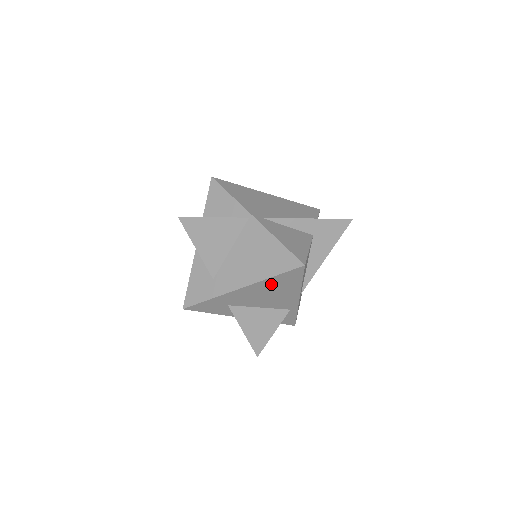
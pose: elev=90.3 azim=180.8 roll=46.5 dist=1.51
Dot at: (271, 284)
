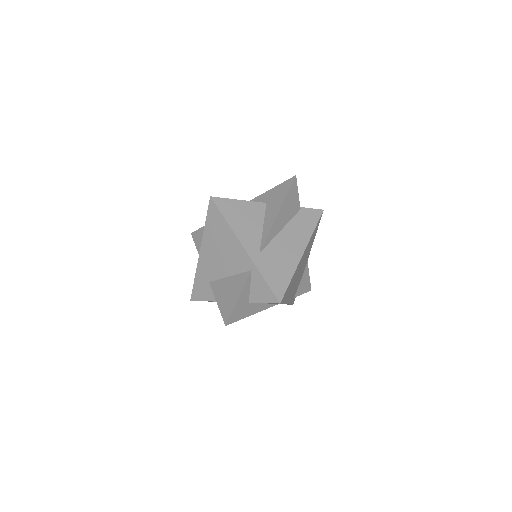
Dot at: (211, 235)
